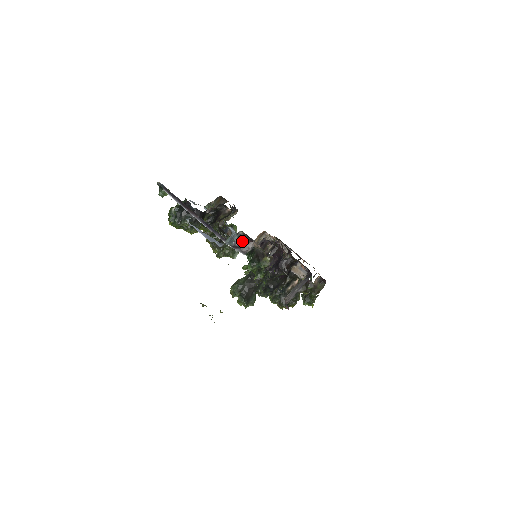
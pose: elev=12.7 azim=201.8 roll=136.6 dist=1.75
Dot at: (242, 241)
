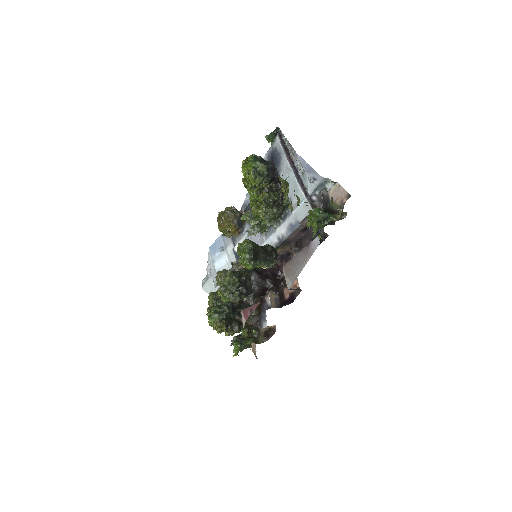
Dot at: (316, 200)
